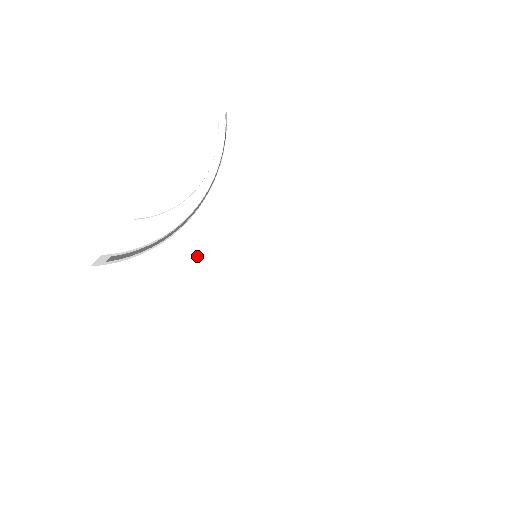
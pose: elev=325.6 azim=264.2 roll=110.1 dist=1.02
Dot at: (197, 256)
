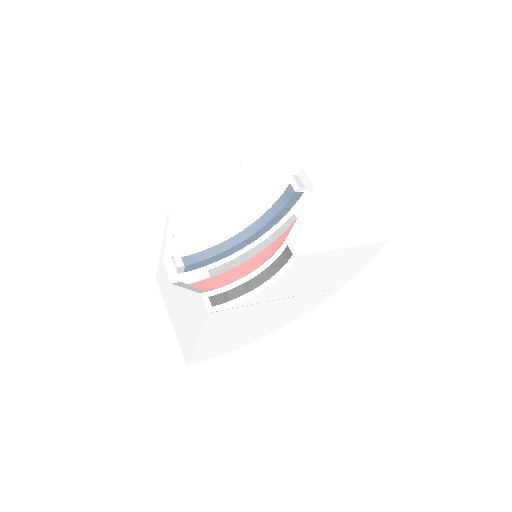
Dot at: (258, 301)
